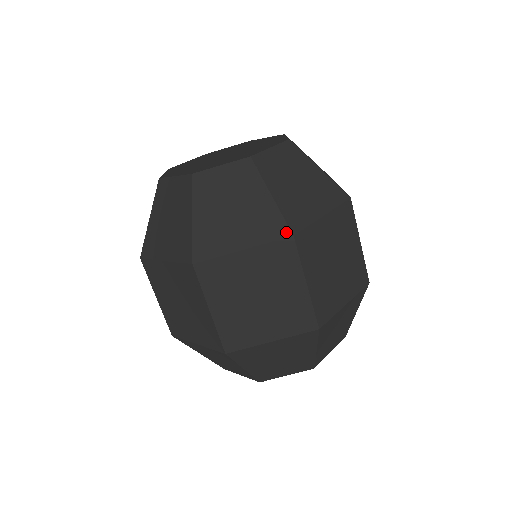
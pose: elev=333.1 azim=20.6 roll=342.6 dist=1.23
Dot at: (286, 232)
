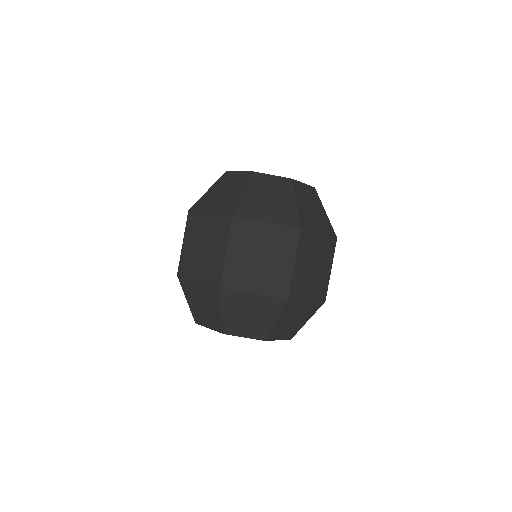
Dot at: (297, 225)
